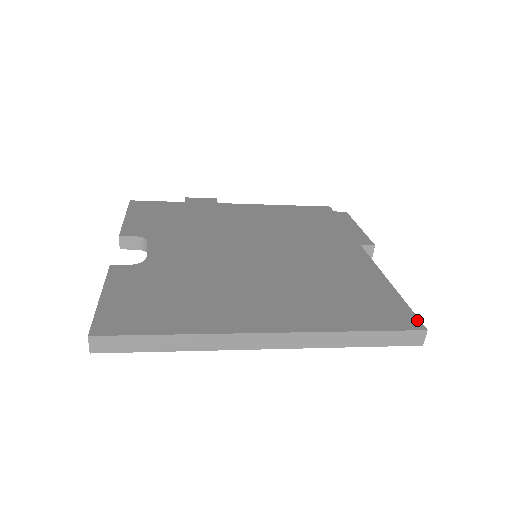
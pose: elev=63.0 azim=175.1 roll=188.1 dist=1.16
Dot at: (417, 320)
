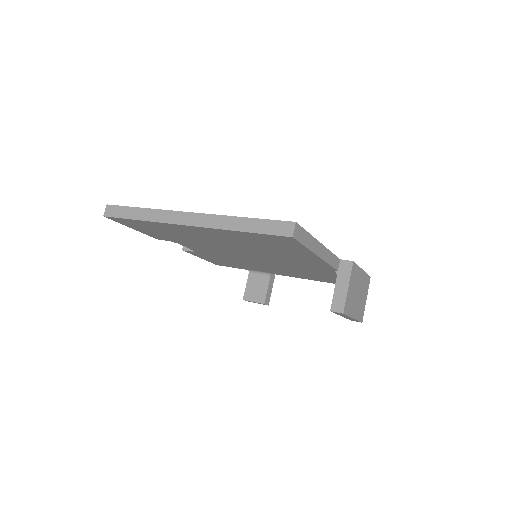
Dot at: (298, 225)
